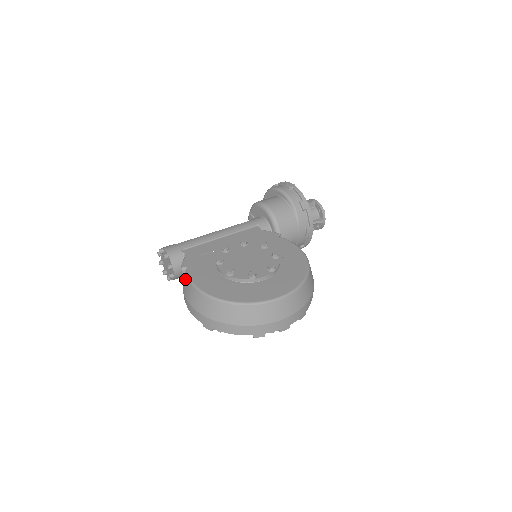
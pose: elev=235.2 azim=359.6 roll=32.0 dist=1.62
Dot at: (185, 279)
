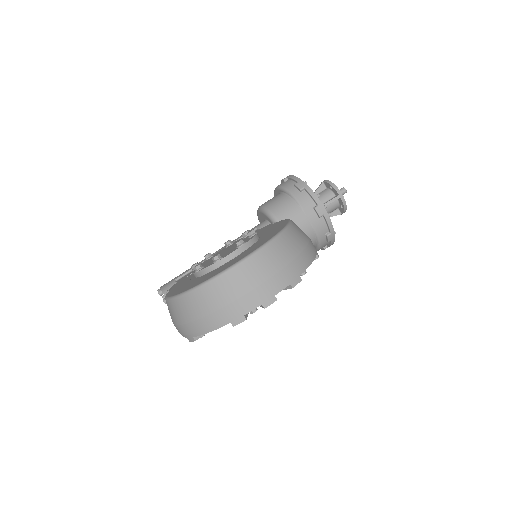
Dot at: occluded
